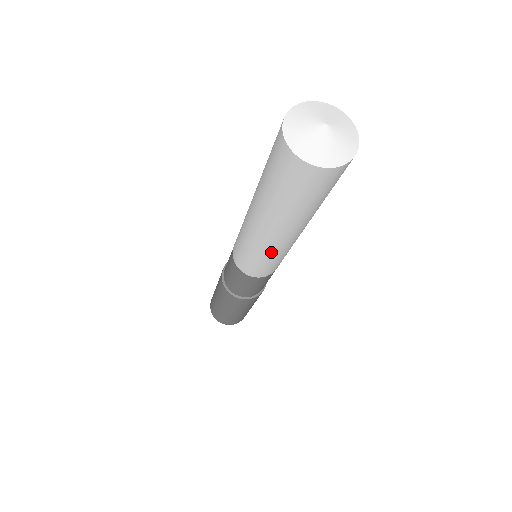
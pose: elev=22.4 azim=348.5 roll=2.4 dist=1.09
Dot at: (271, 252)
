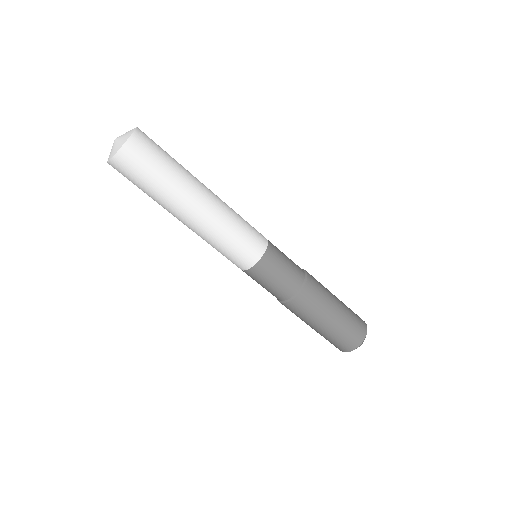
Dot at: (207, 237)
